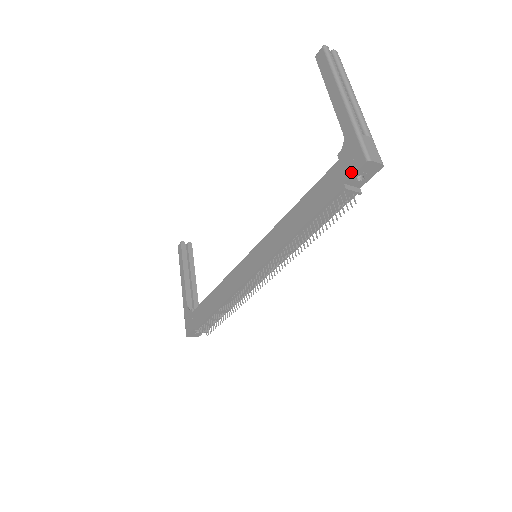
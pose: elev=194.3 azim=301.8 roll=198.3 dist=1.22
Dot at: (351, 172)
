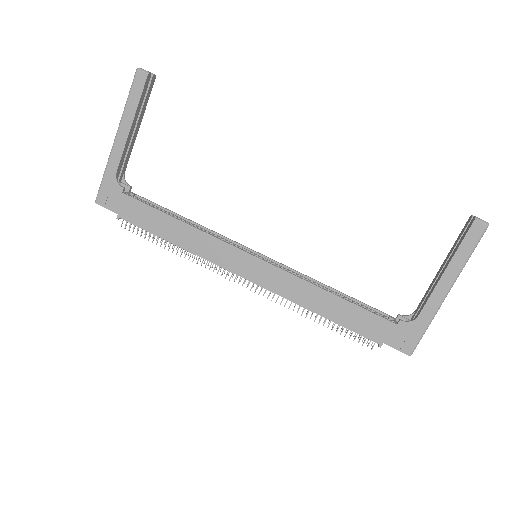
Dot at: (395, 345)
